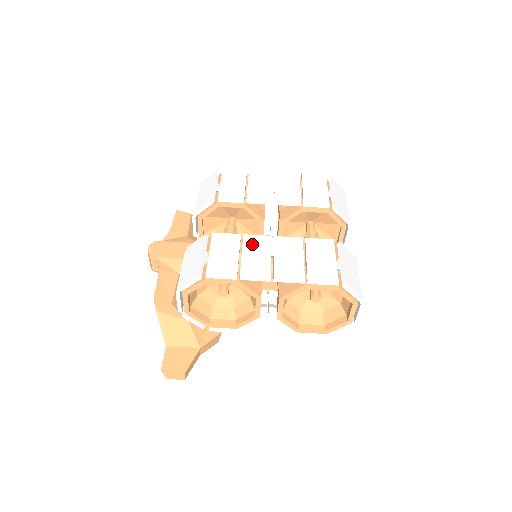
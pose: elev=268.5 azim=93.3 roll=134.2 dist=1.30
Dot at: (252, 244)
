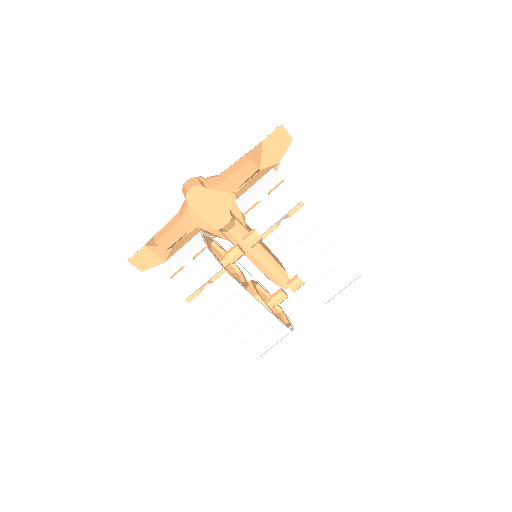
Dot at: (241, 301)
